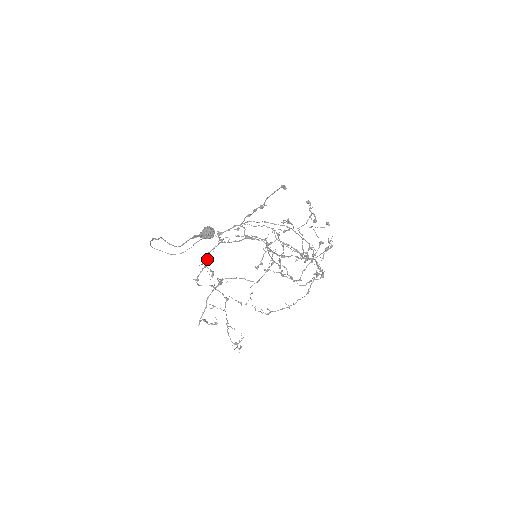
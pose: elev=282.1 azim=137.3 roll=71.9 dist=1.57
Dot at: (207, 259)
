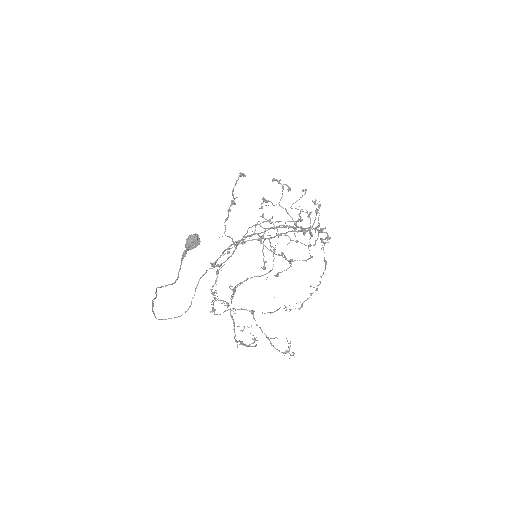
Dot at: (214, 292)
